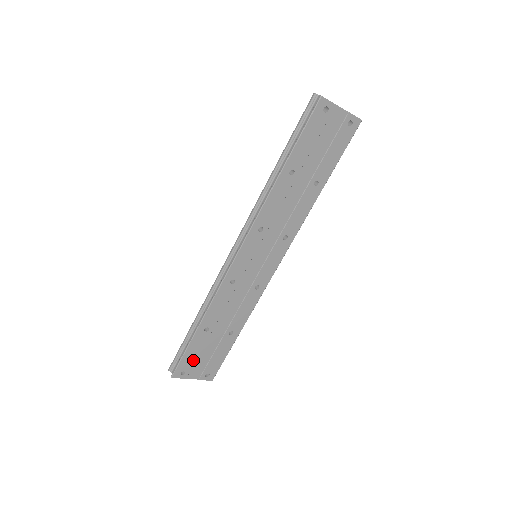
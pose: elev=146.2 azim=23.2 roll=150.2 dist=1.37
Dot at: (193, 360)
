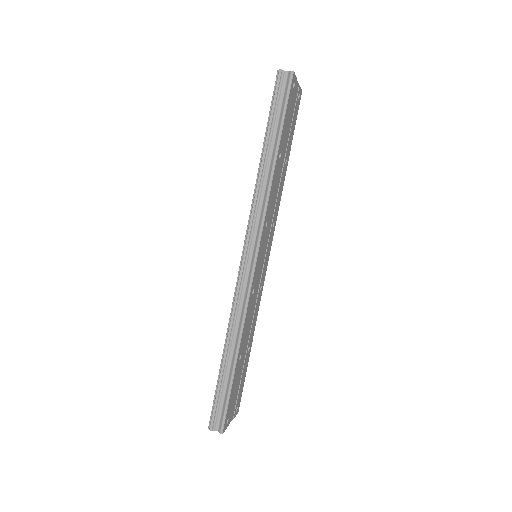
Dot at: (232, 400)
